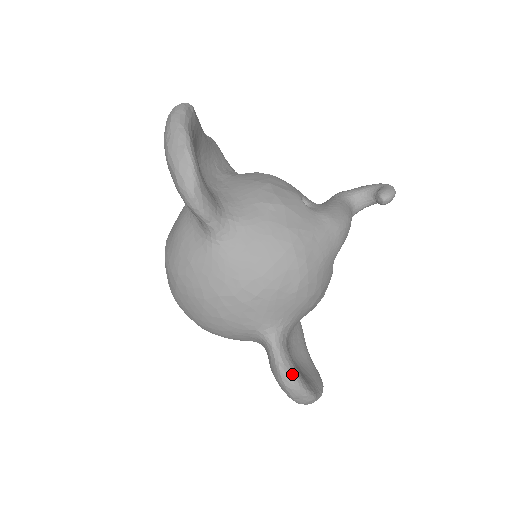
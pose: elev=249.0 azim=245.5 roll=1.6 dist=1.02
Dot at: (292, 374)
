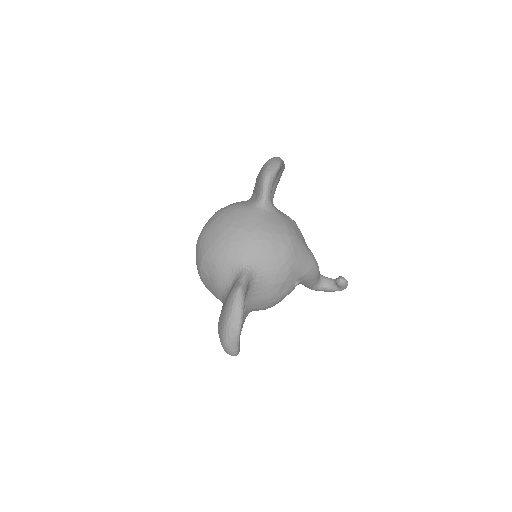
Dot at: (244, 296)
